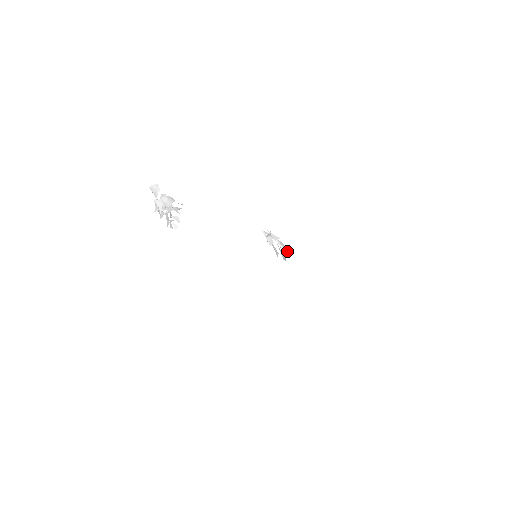
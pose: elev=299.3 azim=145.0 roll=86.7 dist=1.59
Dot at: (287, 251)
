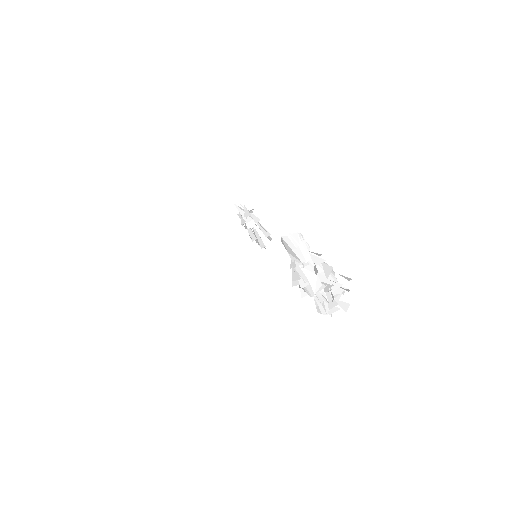
Dot at: (270, 238)
